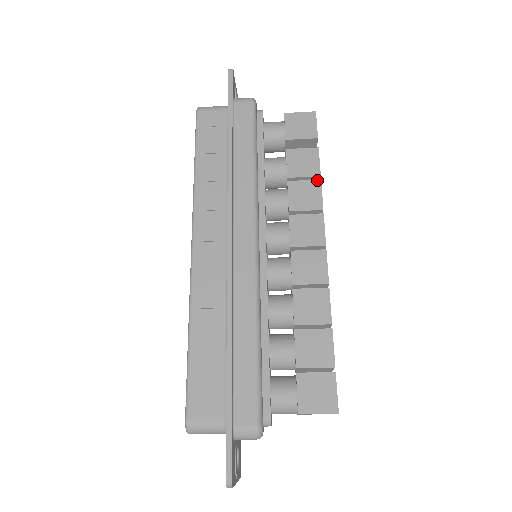
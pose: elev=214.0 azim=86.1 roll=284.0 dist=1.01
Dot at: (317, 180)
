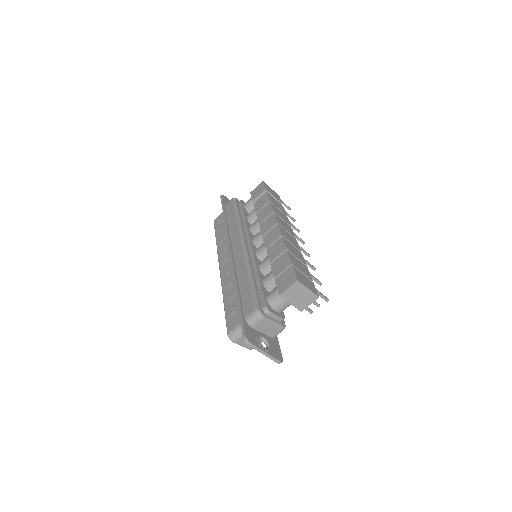
Dot at: (268, 203)
